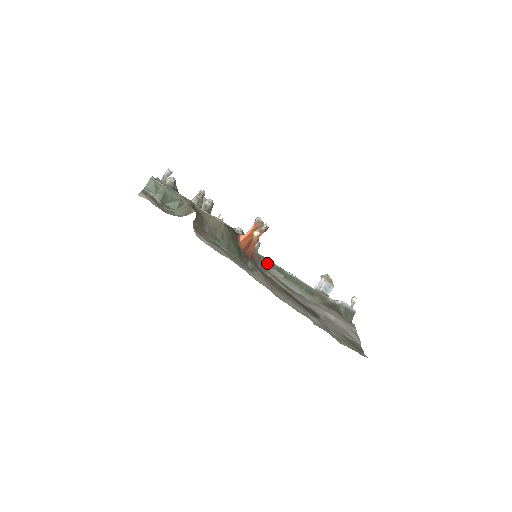
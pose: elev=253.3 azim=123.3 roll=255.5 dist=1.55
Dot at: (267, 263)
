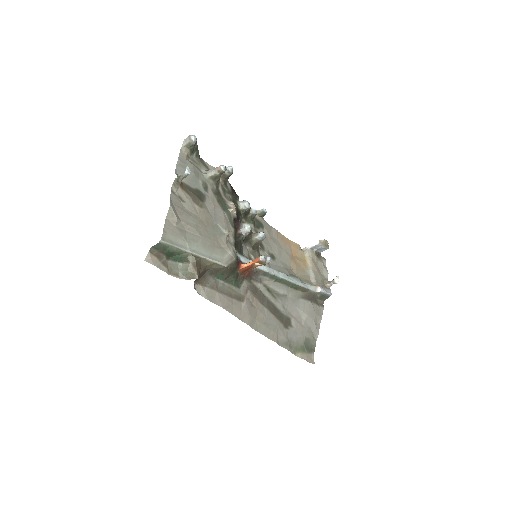
Dot at: (262, 273)
